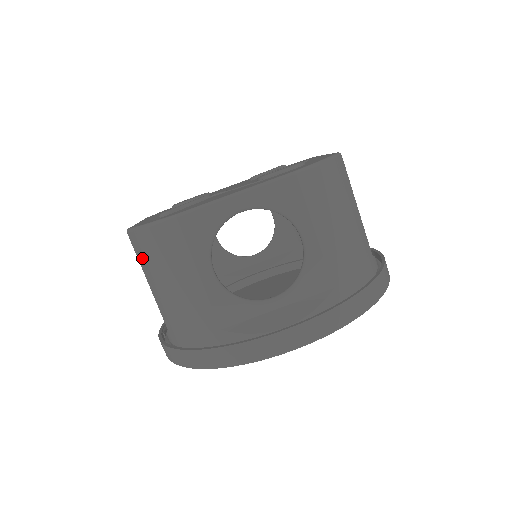
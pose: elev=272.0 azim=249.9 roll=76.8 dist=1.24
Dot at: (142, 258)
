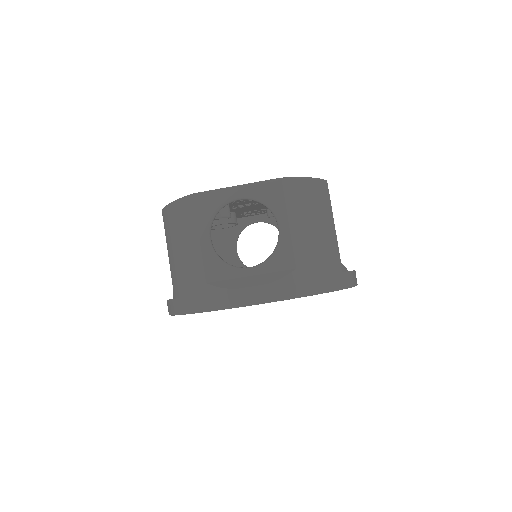
Dot at: (167, 229)
